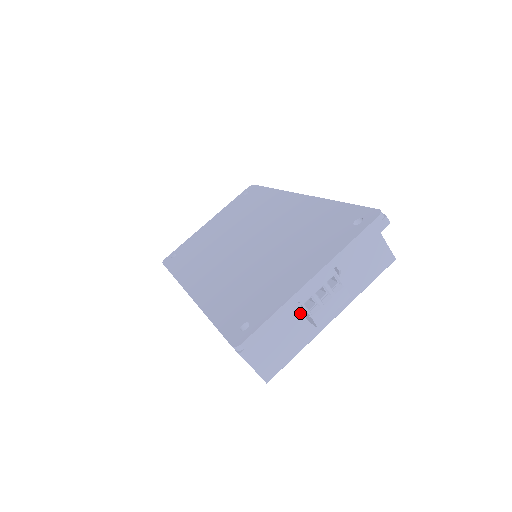
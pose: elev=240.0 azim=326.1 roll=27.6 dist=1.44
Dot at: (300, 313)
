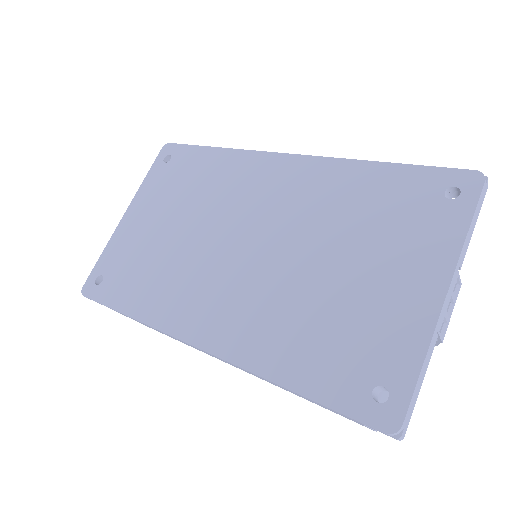
Dot at: occluded
